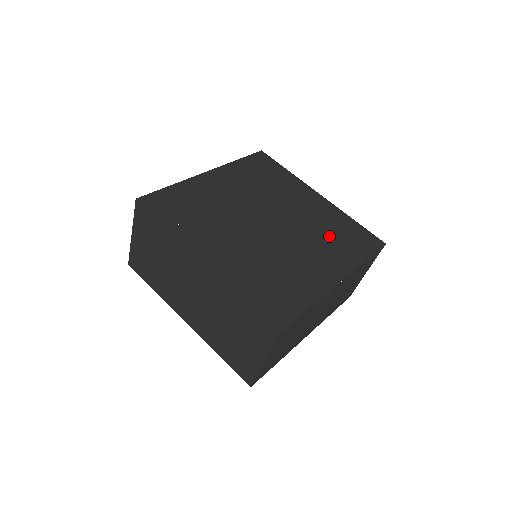
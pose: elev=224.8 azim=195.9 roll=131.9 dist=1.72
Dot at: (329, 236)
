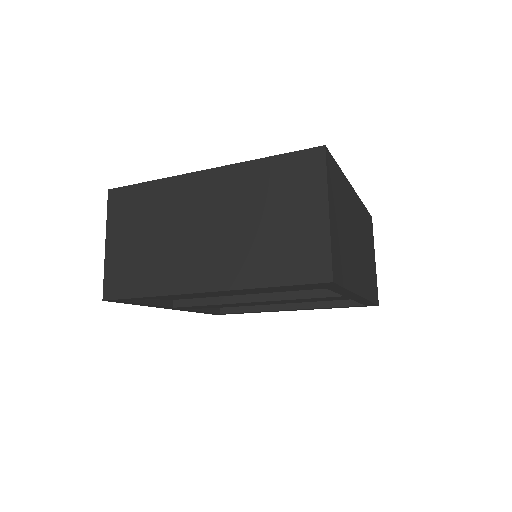
Dot at: occluded
